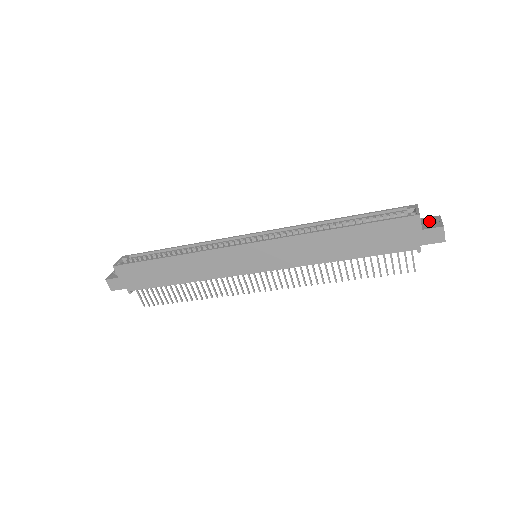
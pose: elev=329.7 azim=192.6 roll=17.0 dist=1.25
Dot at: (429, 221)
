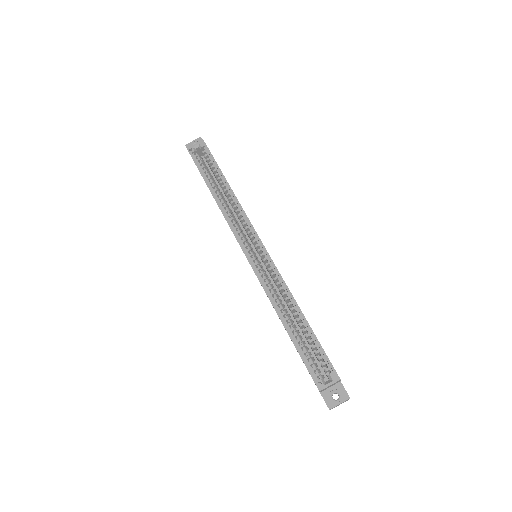
Dot at: (337, 392)
